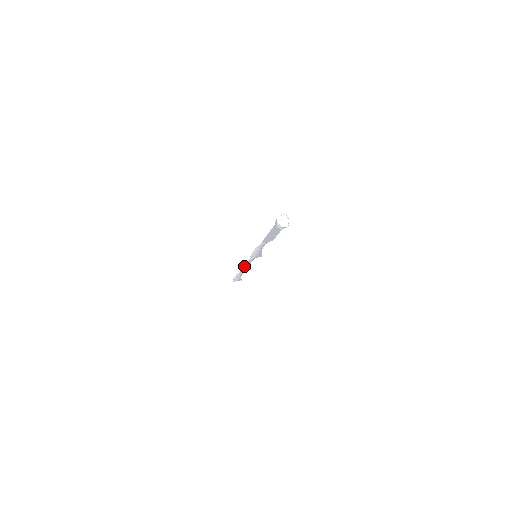
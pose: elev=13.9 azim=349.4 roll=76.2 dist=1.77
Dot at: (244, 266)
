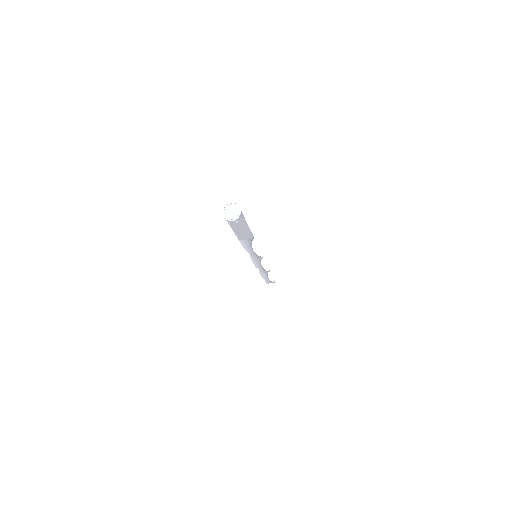
Dot at: occluded
